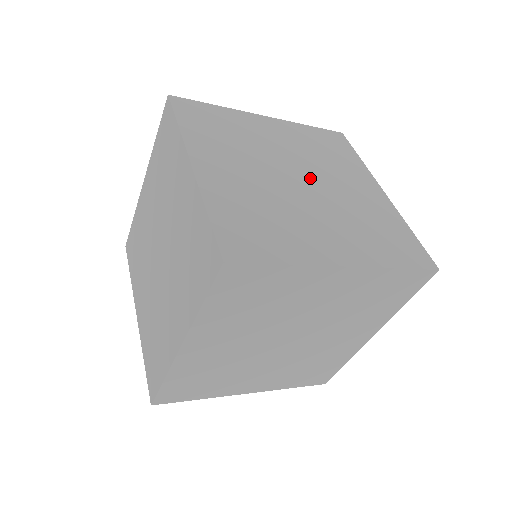
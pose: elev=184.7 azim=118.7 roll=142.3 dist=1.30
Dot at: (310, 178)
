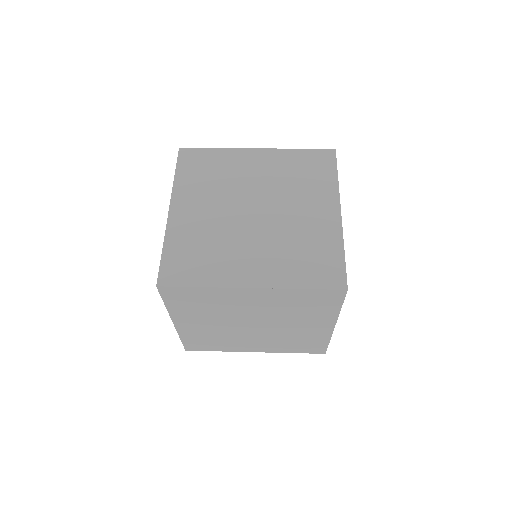
Dot at: (266, 208)
